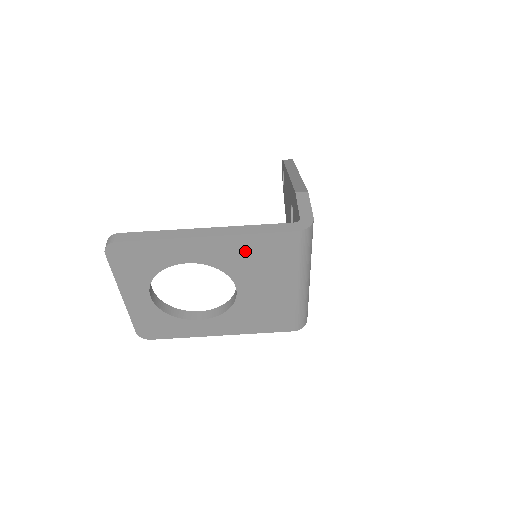
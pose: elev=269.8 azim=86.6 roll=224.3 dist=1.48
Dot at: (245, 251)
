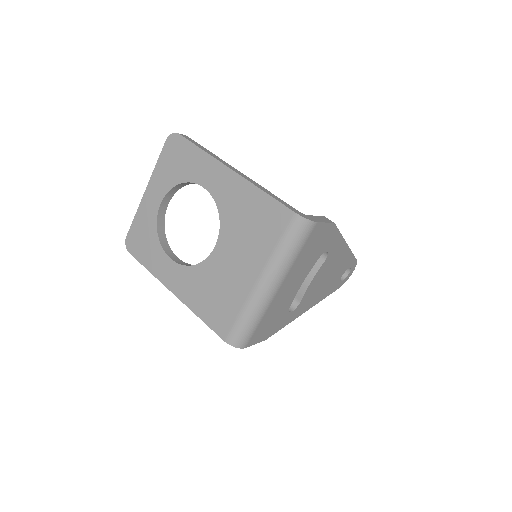
Dot at: (247, 205)
